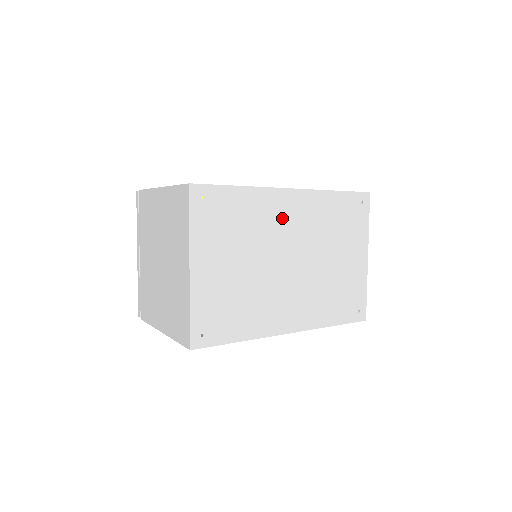
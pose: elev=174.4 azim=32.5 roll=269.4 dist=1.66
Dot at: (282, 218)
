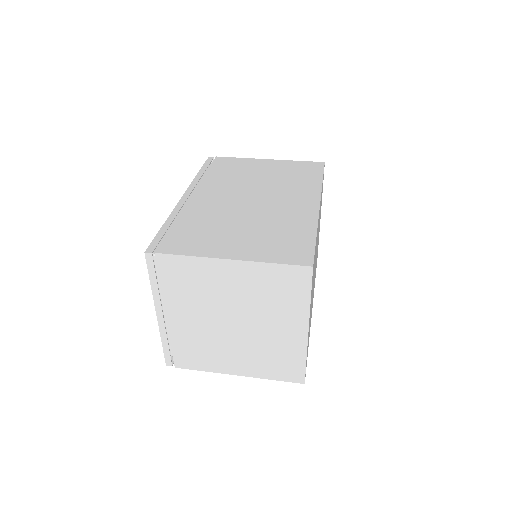
Dot at: occluded
